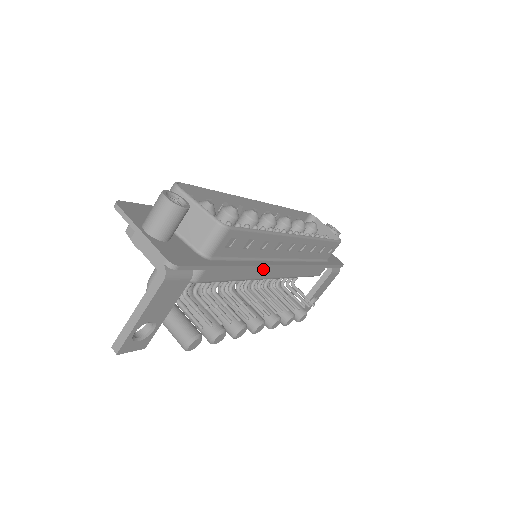
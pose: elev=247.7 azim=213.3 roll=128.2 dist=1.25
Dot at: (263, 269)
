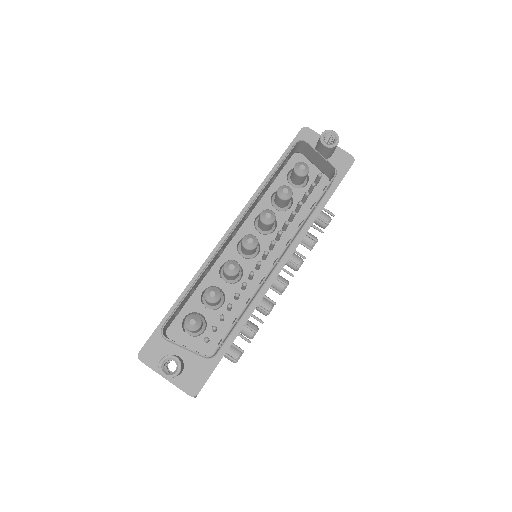
Dot at: occluded
